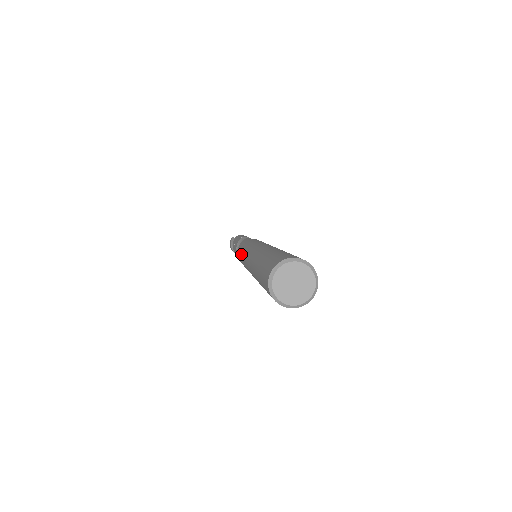
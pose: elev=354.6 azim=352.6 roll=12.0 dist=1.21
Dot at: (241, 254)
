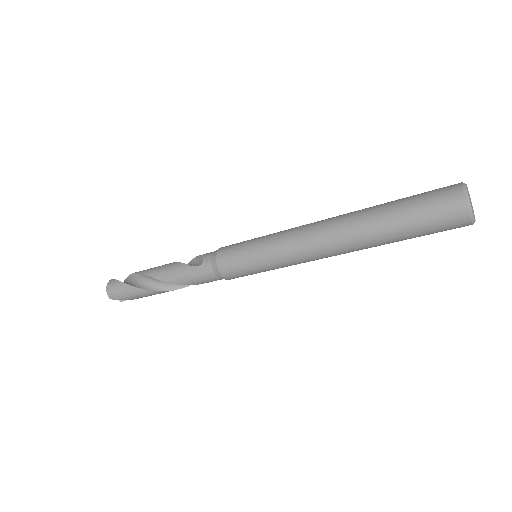
Dot at: (255, 243)
